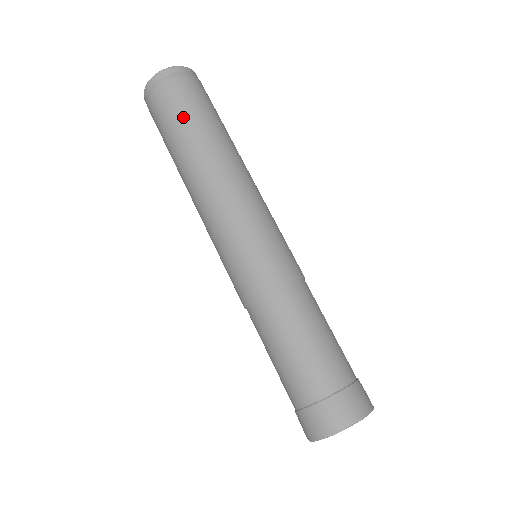
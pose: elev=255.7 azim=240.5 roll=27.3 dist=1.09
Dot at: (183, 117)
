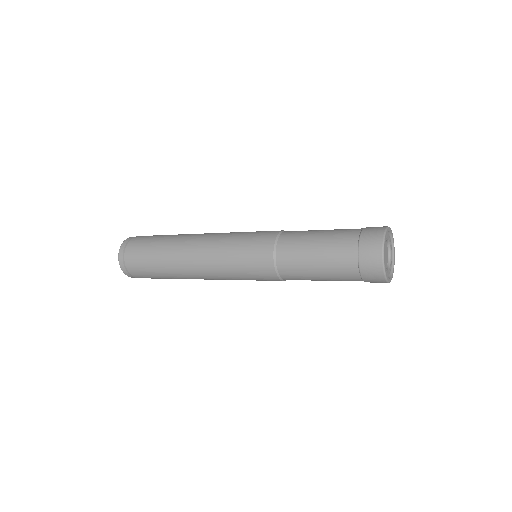
Dot at: (154, 241)
